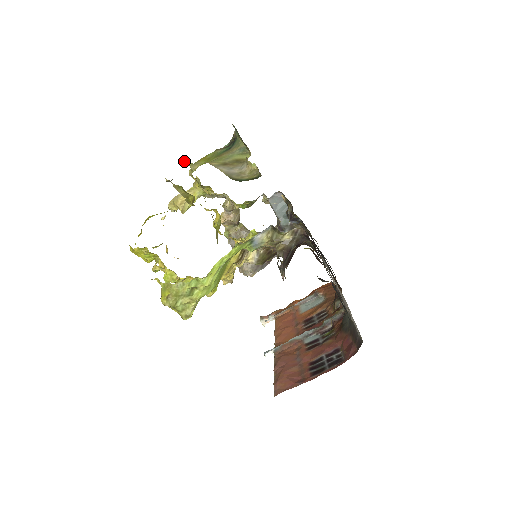
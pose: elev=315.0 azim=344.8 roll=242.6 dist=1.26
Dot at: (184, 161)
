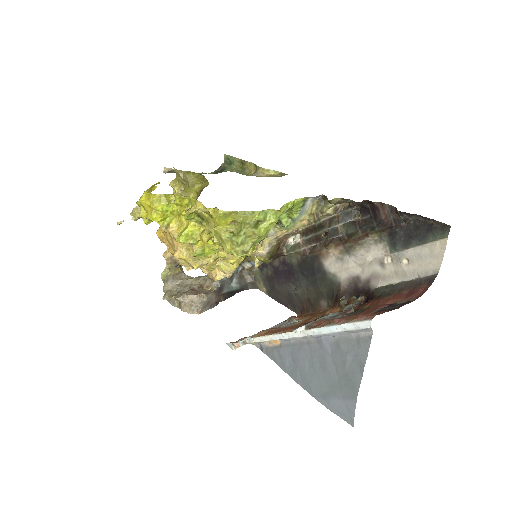
Dot at: occluded
